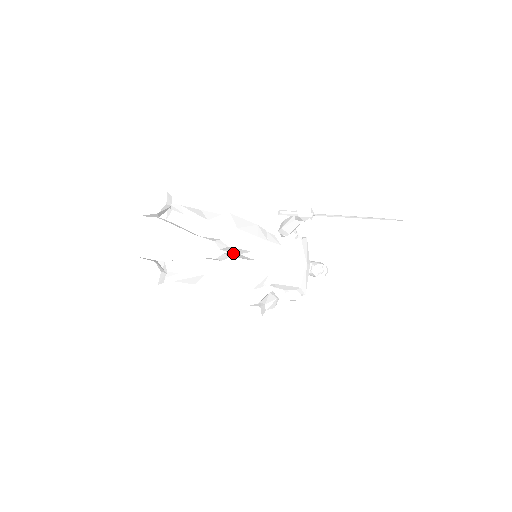
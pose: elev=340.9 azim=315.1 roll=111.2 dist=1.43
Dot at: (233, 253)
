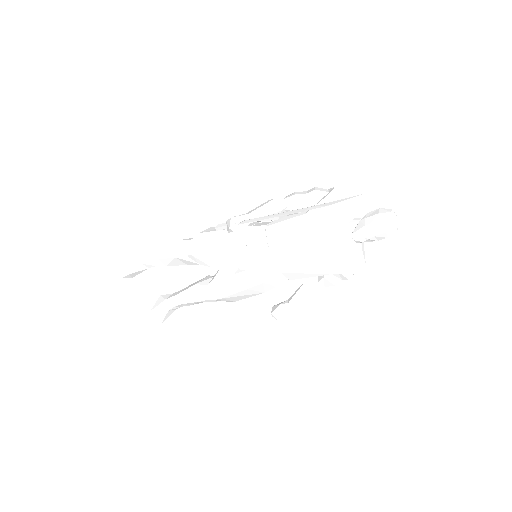
Dot at: occluded
